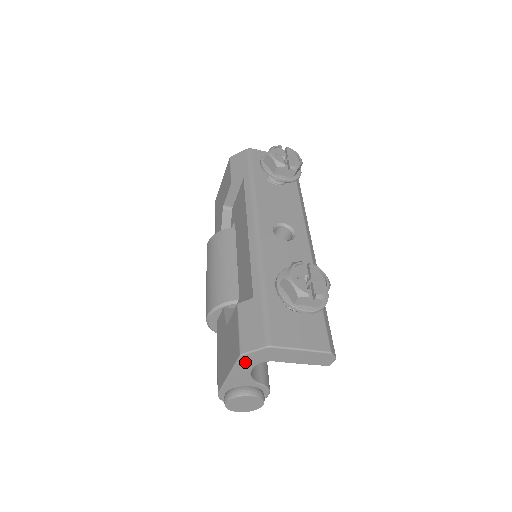
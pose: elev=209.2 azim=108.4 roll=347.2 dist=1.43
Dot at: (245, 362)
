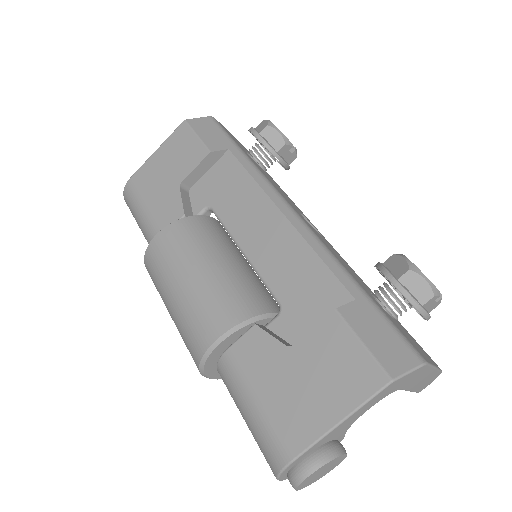
Dot at: (382, 394)
